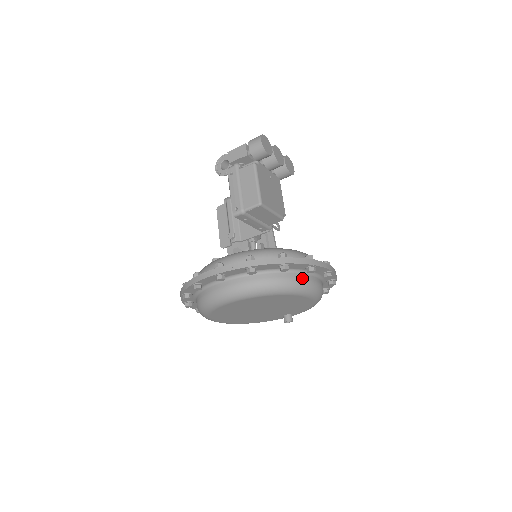
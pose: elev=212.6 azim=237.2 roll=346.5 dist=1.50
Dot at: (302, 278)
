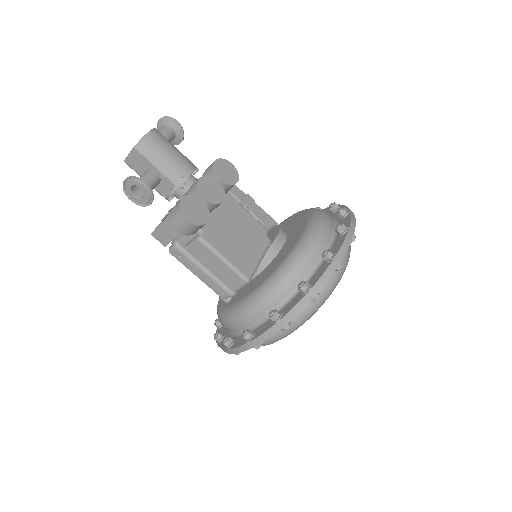
Dot at: (332, 275)
